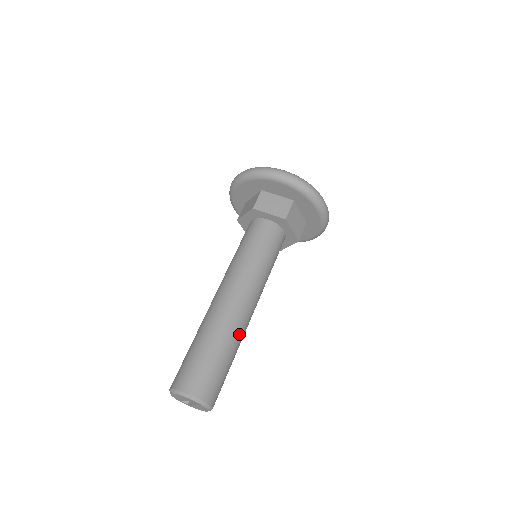
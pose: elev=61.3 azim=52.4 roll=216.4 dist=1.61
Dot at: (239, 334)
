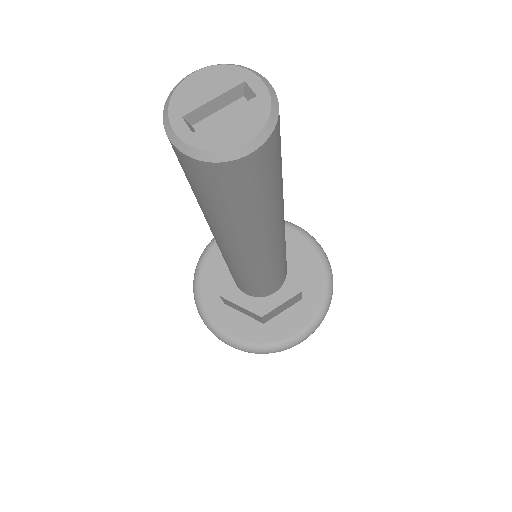
Dot at: occluded
